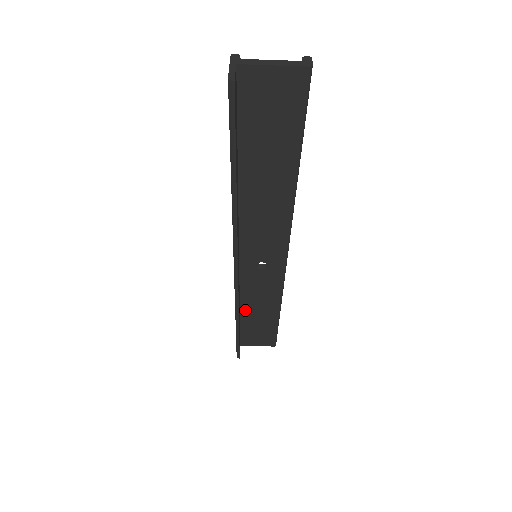
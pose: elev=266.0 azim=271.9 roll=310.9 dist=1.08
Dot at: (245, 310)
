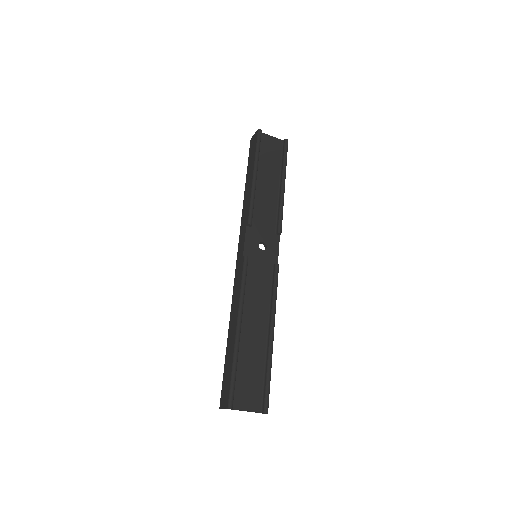
Dot at: (256, 188)
